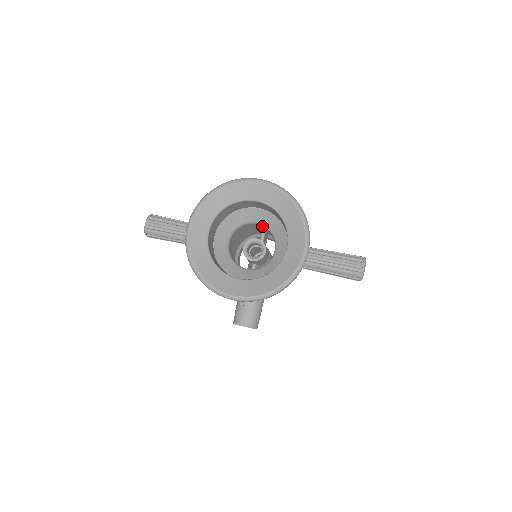
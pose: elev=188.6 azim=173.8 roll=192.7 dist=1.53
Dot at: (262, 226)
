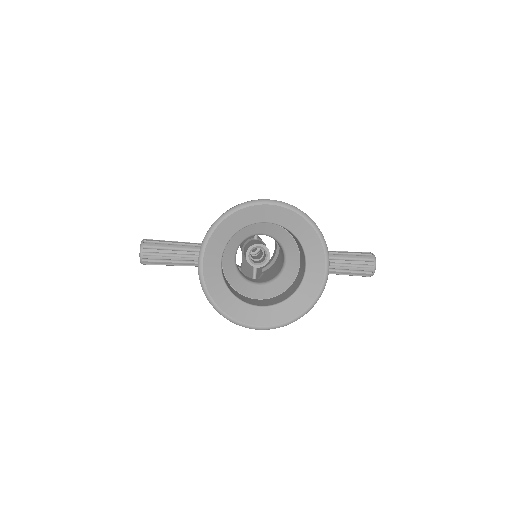
Dot at: (267, 235)
